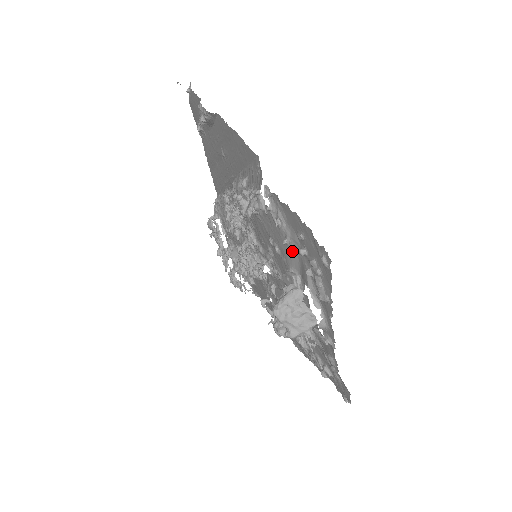
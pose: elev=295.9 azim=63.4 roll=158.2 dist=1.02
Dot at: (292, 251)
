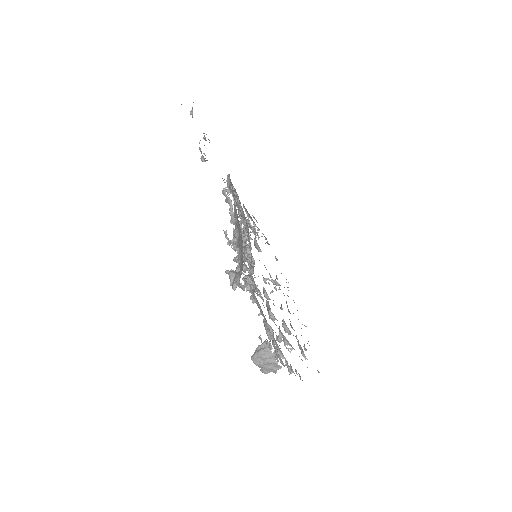
Dot at: occluded
